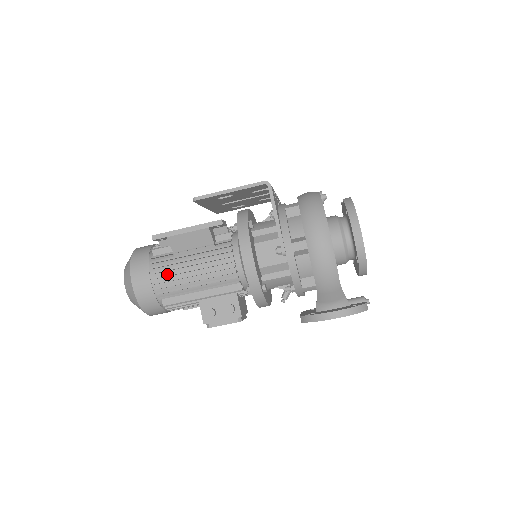
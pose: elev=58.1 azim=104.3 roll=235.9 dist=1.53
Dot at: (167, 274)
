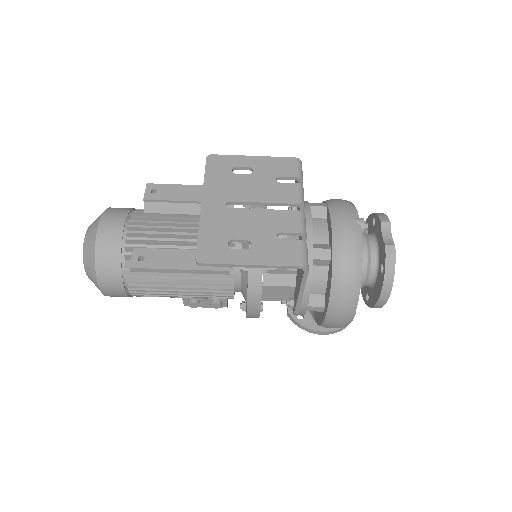
Dot at: (148, 291)
